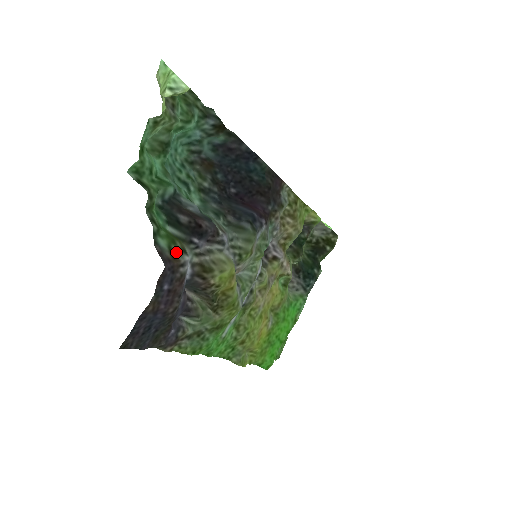
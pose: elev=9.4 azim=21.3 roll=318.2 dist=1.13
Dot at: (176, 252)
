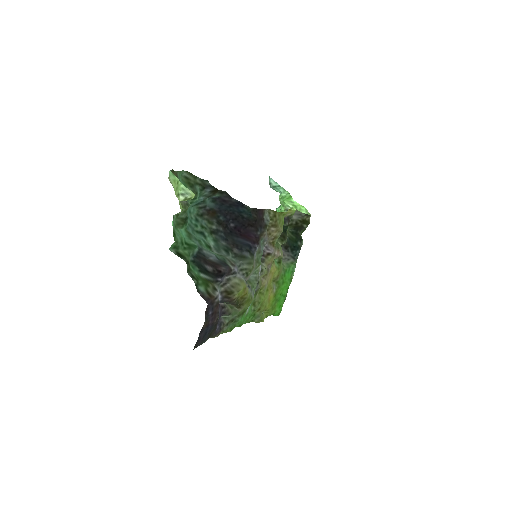
Dot at: (211, 292)
